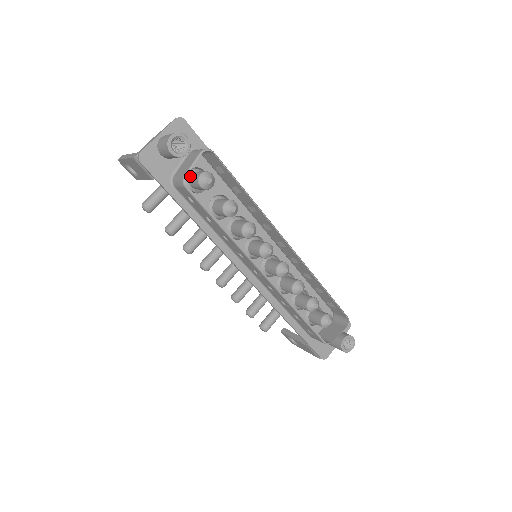
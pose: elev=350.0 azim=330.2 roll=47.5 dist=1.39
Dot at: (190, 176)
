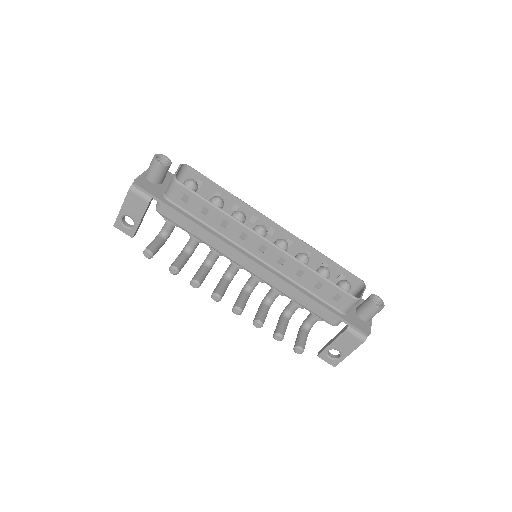
Dot at: occluded
